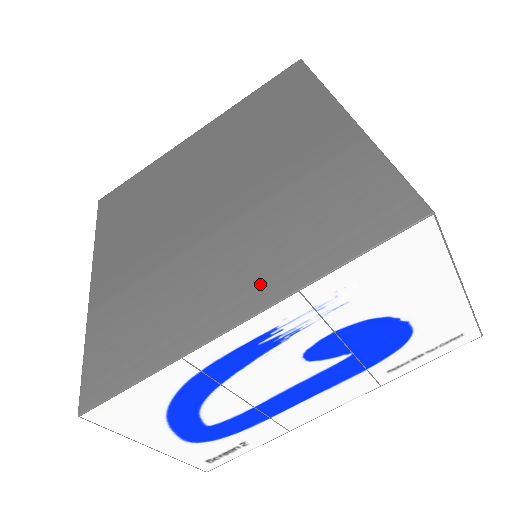
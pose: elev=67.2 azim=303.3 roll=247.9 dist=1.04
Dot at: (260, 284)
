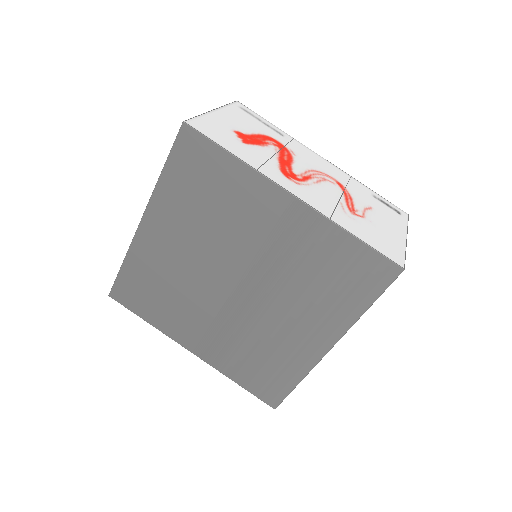
Dot at: (326, 328)
